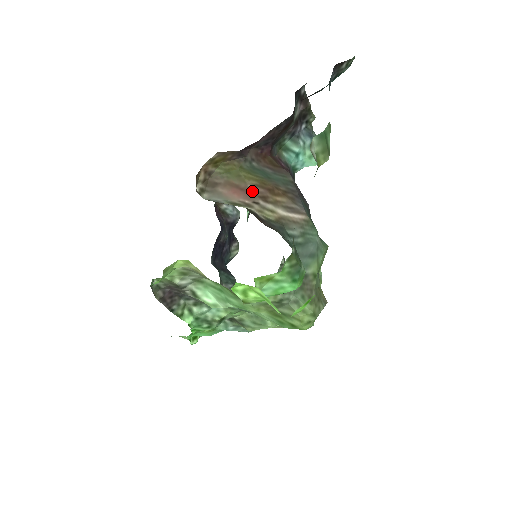
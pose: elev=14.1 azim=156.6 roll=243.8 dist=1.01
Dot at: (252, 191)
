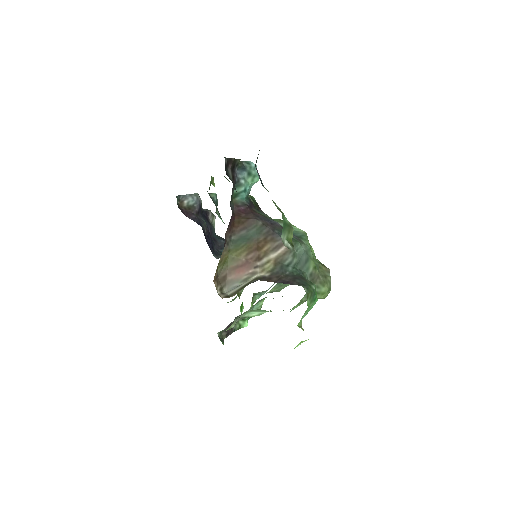
Dot at: (248, 261)
